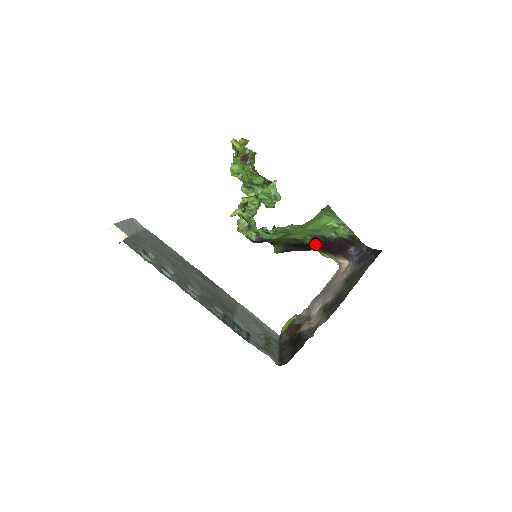
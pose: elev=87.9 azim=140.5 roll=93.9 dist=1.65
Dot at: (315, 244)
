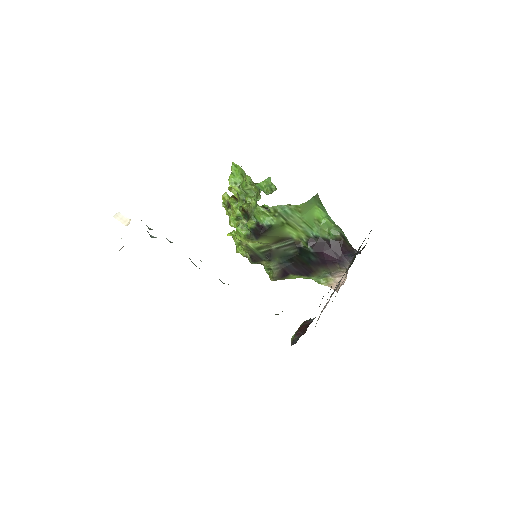
Dot at: (311, 249)
